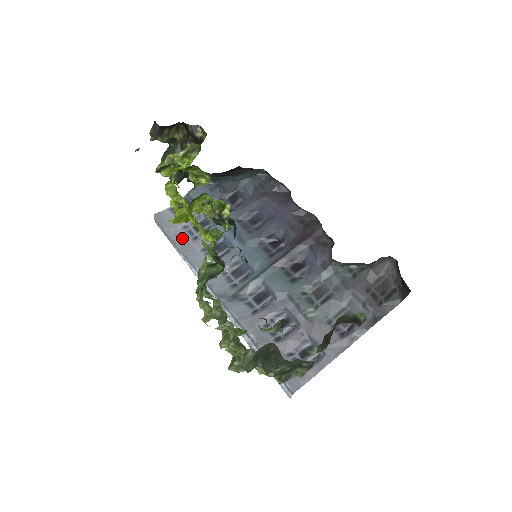
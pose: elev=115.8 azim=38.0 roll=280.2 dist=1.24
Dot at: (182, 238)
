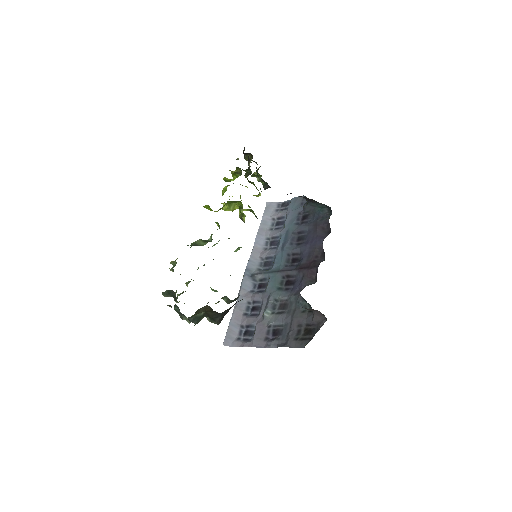
Dot at: (265, 225)
